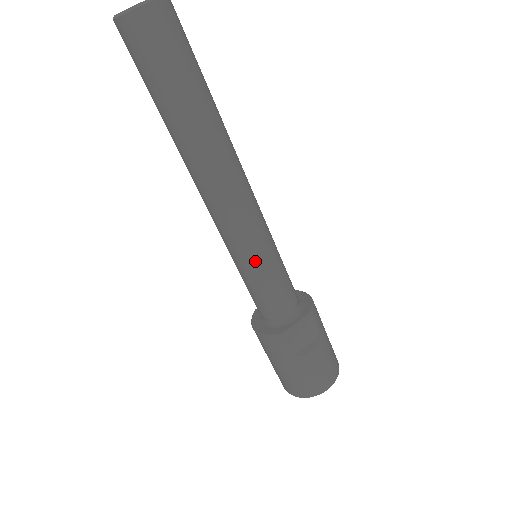
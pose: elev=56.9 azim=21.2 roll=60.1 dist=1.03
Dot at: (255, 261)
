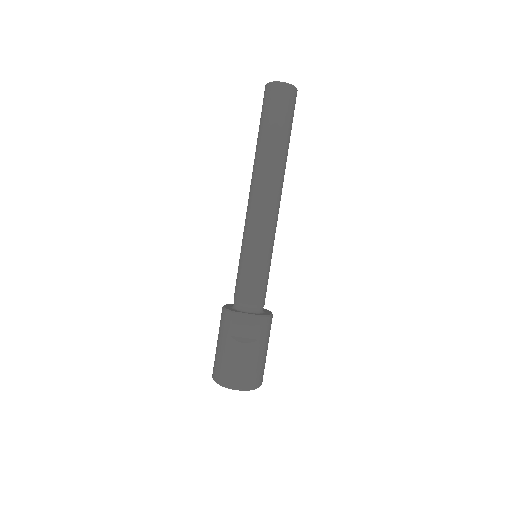
Dot at: (251, 250)
